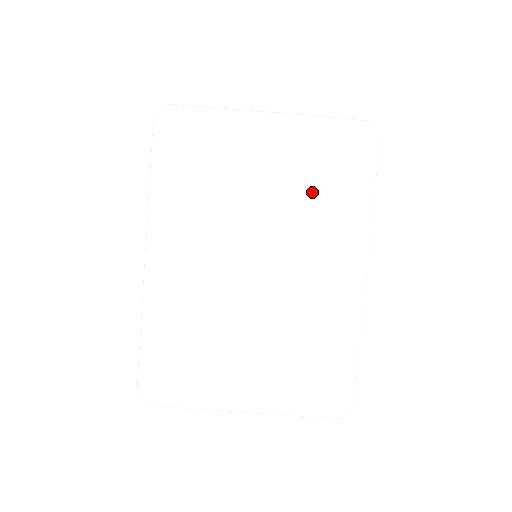
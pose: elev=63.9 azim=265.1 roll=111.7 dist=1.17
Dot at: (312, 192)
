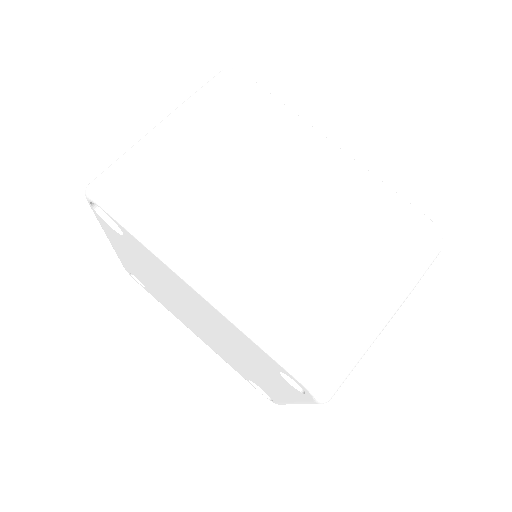
Dot at: occluded
